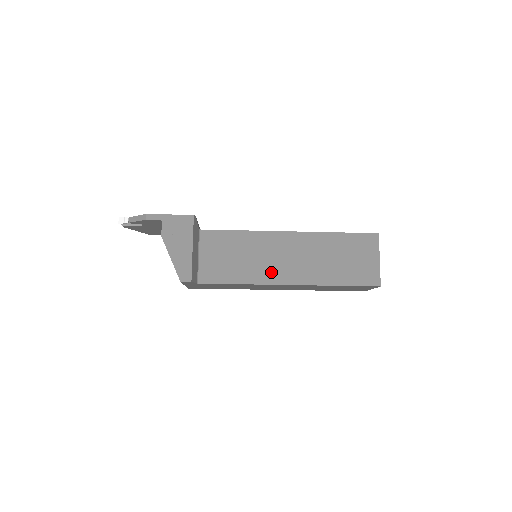
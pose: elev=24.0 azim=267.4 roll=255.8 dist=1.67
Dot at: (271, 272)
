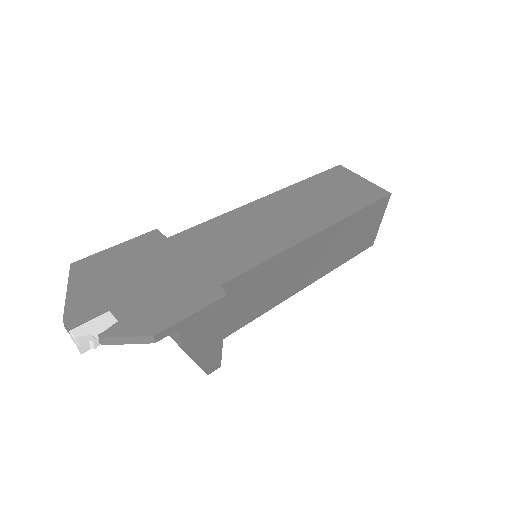
Dot at: (290, 287)
